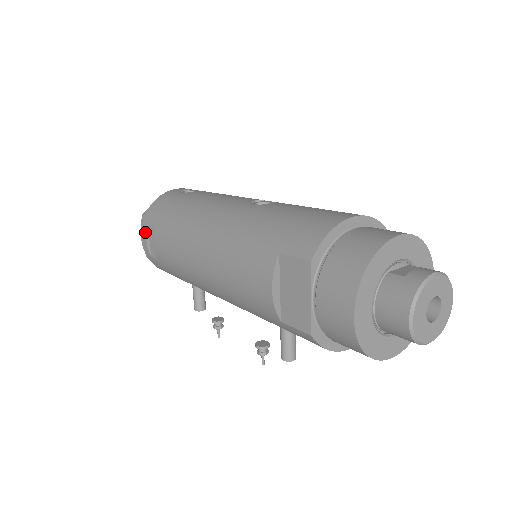
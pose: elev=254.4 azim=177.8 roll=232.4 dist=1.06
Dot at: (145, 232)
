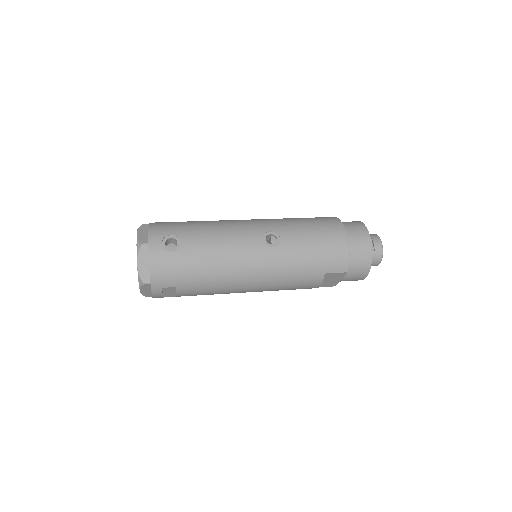
Dot at: (160, 292)
